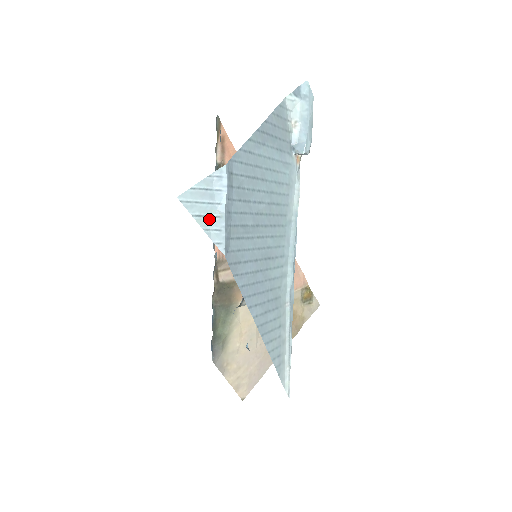
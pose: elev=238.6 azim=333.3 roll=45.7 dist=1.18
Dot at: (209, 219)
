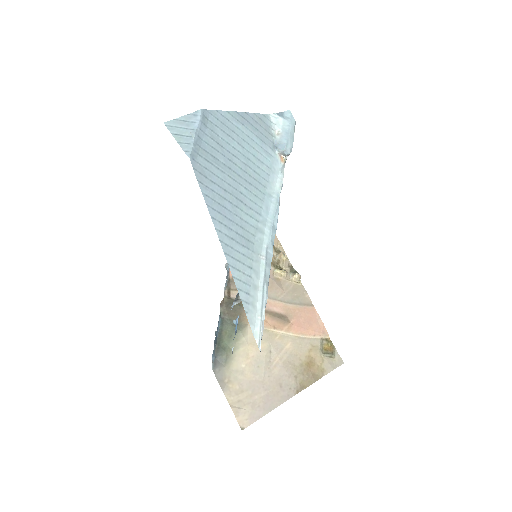
Dot at: (183, 137)
